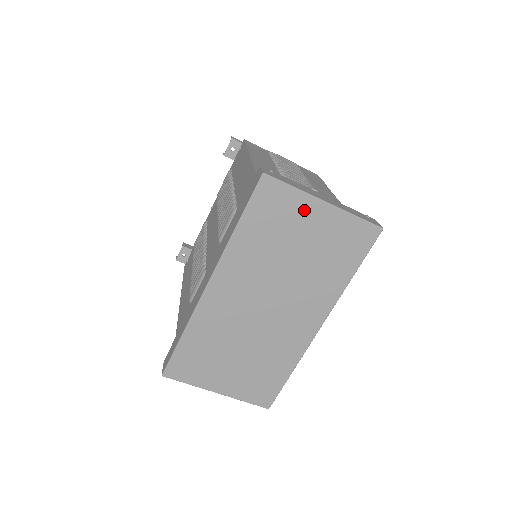
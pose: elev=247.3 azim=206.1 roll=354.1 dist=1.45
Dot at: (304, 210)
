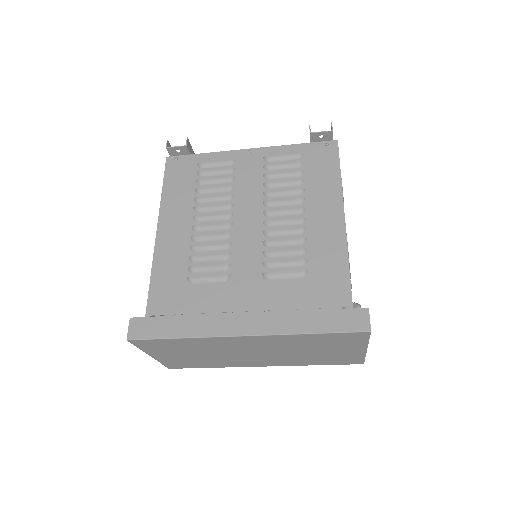
Dot at: (353, 347)
